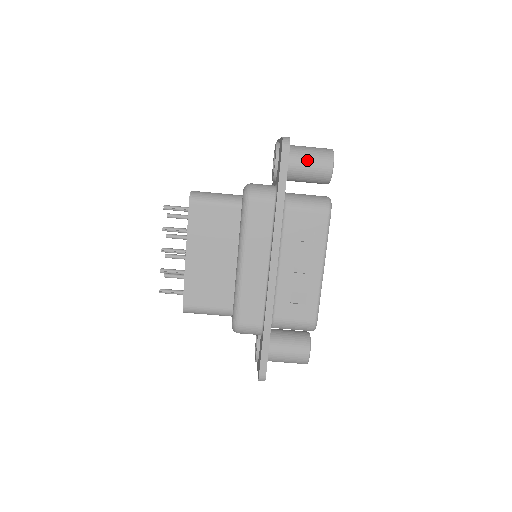
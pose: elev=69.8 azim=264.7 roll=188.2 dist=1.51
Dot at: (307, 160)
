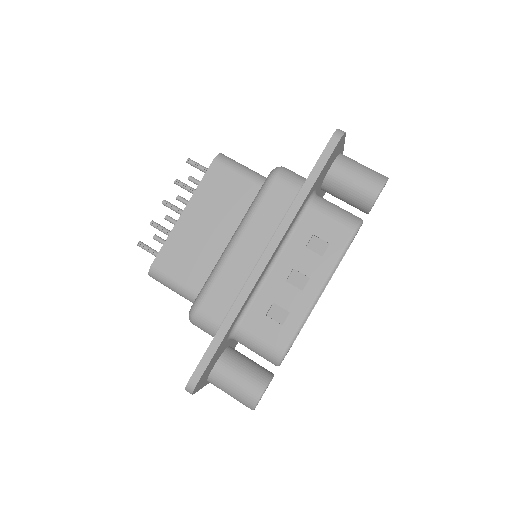
Dot at: (355, 172)
